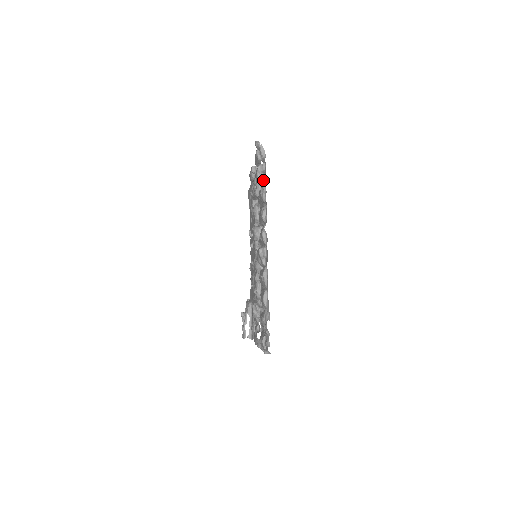
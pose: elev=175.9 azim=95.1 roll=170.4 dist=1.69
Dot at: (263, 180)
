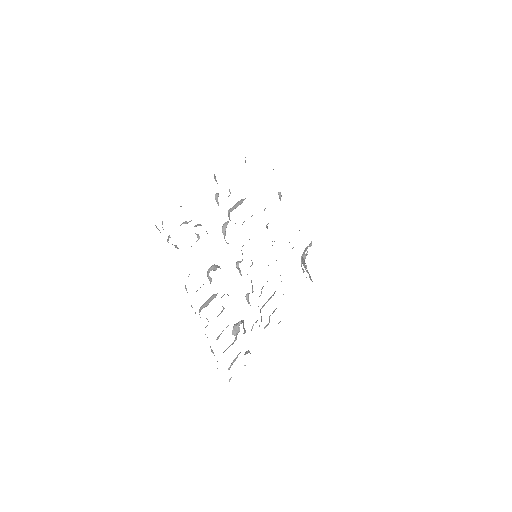
Dot at: occluded
